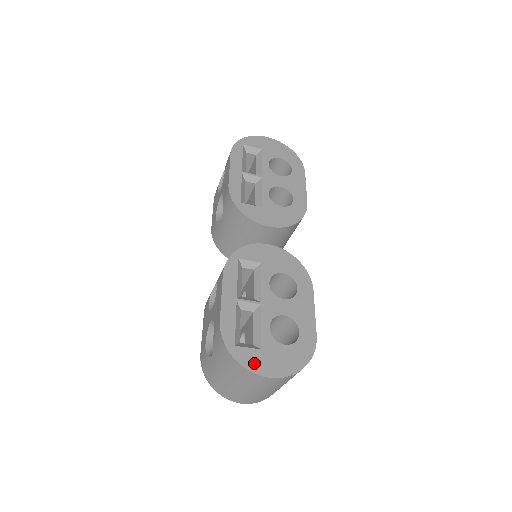
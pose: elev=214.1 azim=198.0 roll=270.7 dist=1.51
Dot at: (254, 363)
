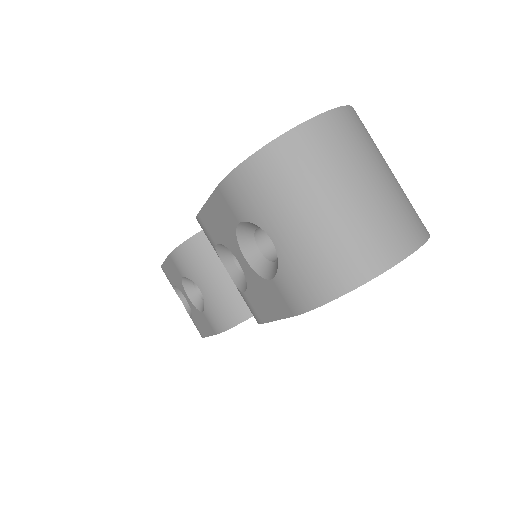
Dot at: occluded
